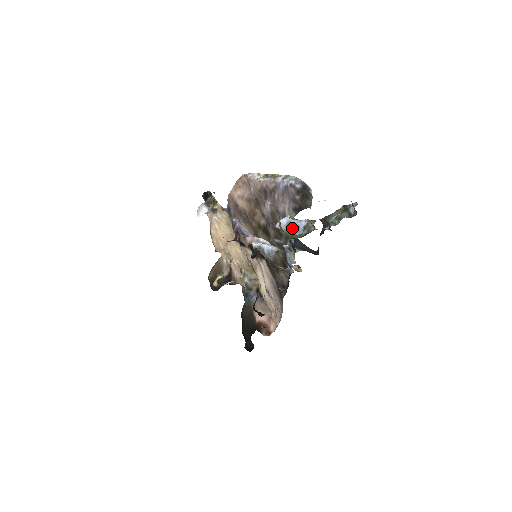
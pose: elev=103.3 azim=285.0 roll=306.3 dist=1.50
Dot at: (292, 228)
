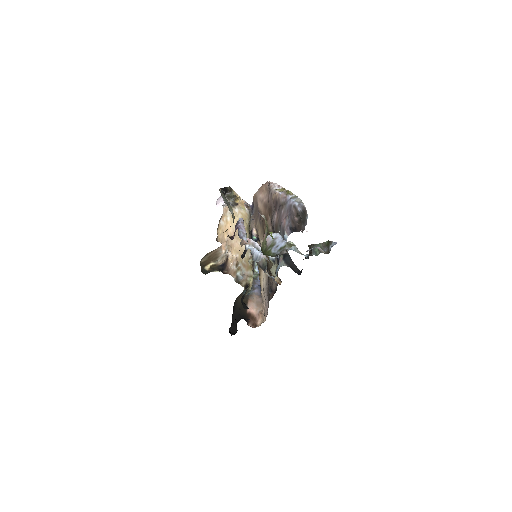
Dot at: (273, 245)
